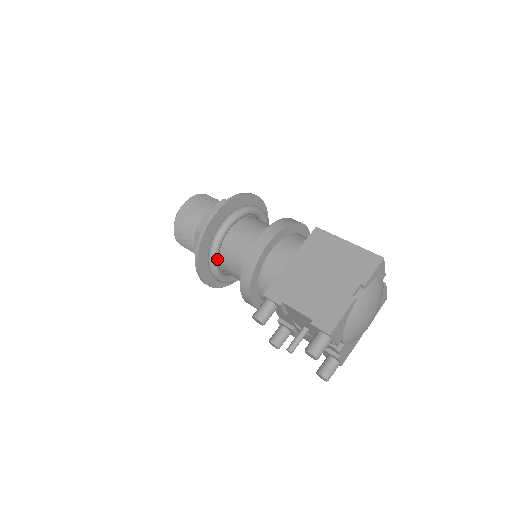
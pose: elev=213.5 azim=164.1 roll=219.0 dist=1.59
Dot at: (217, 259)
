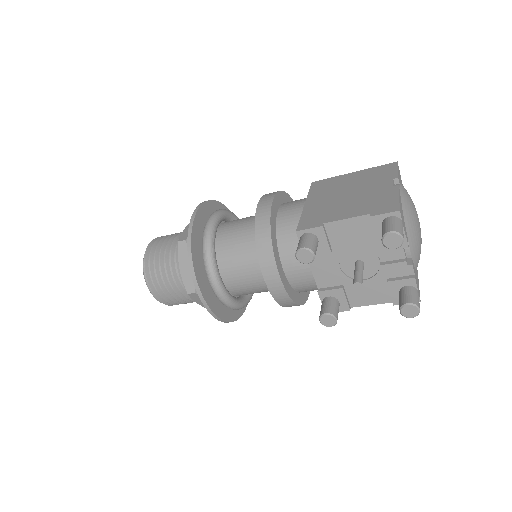
Dot at: (215, 259)
